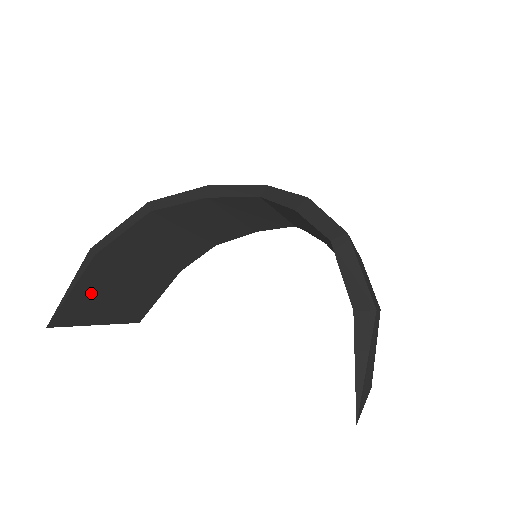
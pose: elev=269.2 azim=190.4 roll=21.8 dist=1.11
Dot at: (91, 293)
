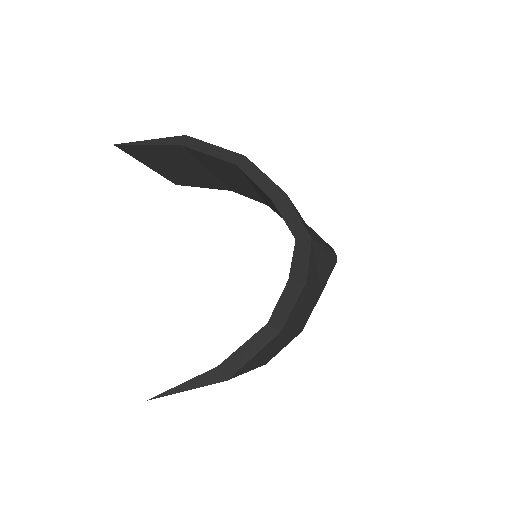
Dot at: (159, 154)
